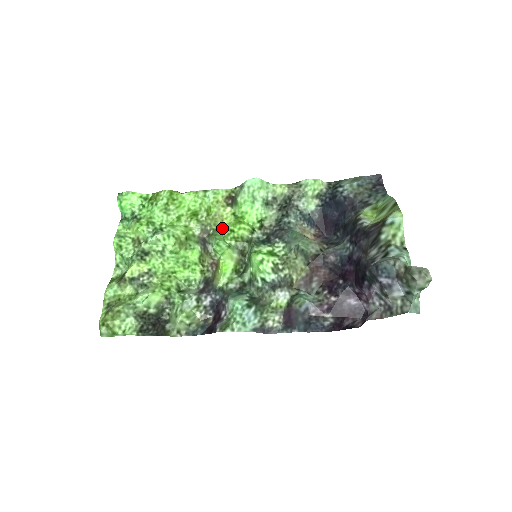
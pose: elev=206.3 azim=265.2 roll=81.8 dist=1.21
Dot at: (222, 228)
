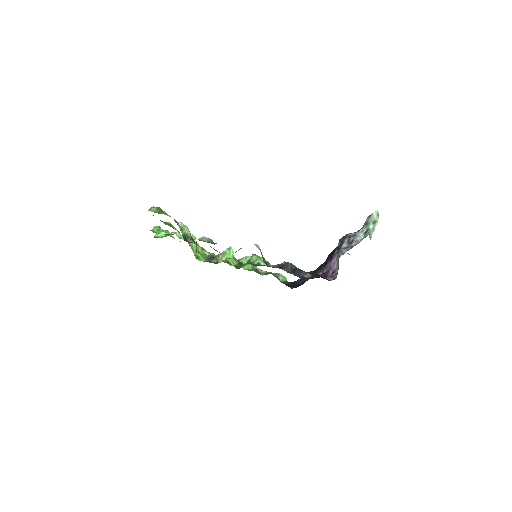
Dot at: occluded
